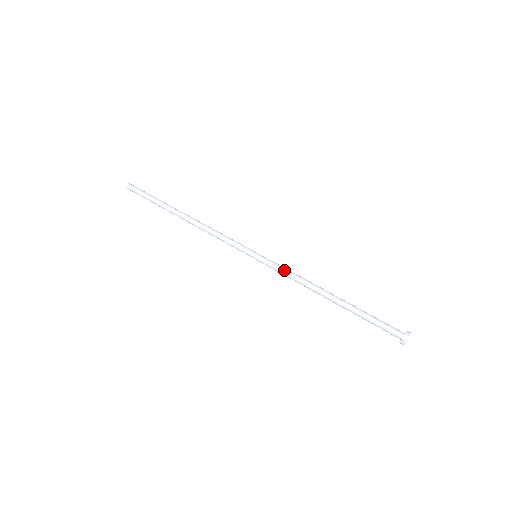
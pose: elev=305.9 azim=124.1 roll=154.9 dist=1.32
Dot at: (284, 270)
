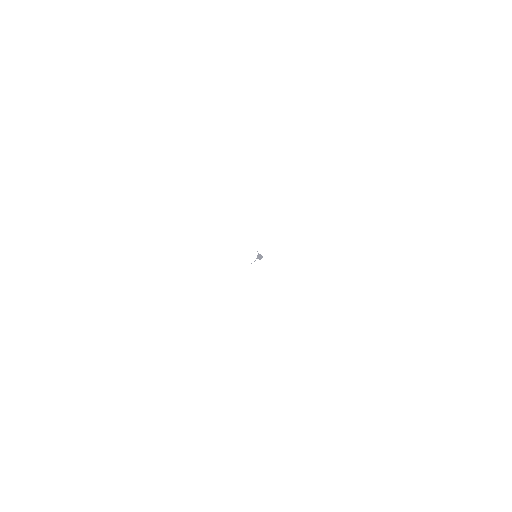
Dot at: occluded
